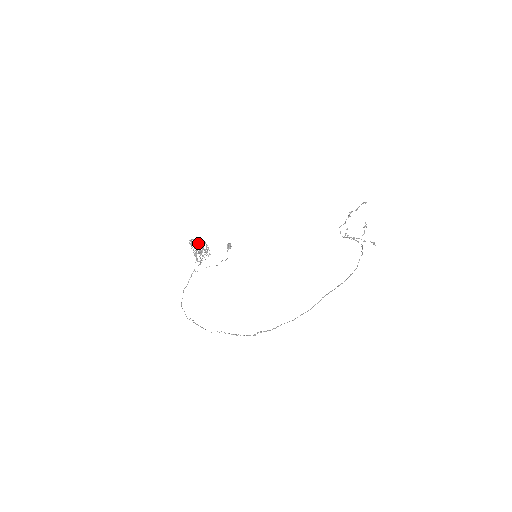
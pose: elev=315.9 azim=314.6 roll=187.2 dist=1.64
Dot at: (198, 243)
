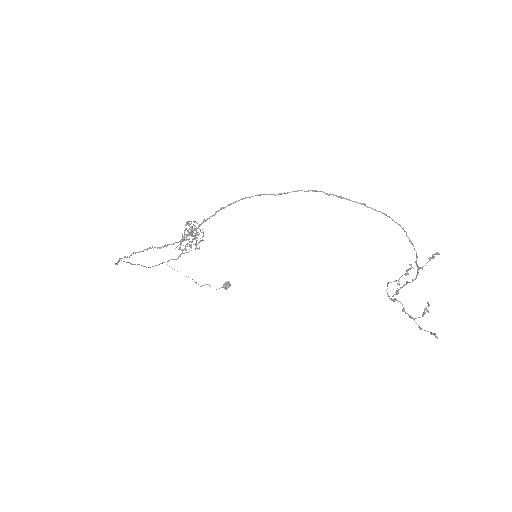
Dot at: occluded
